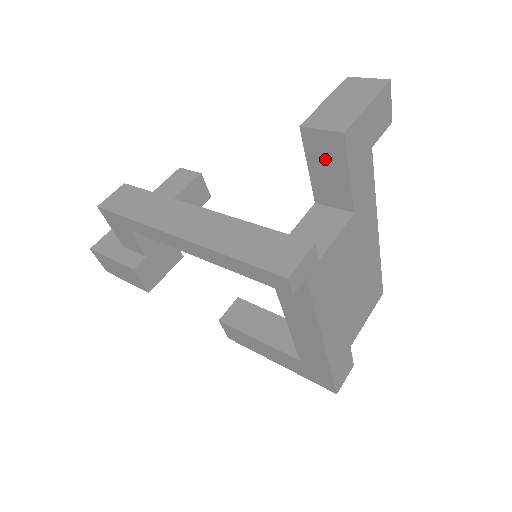
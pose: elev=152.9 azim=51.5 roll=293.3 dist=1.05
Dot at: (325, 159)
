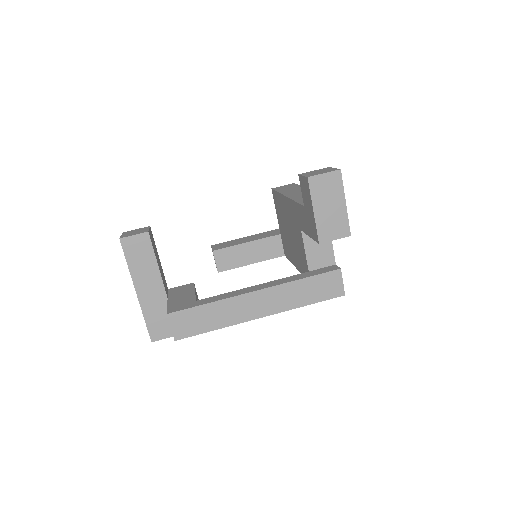
Dot at: occluded
